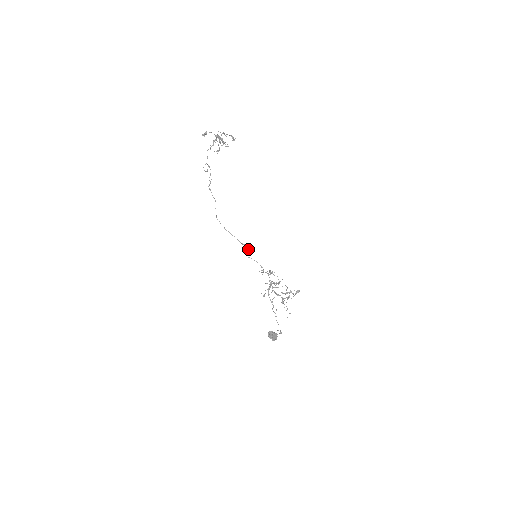
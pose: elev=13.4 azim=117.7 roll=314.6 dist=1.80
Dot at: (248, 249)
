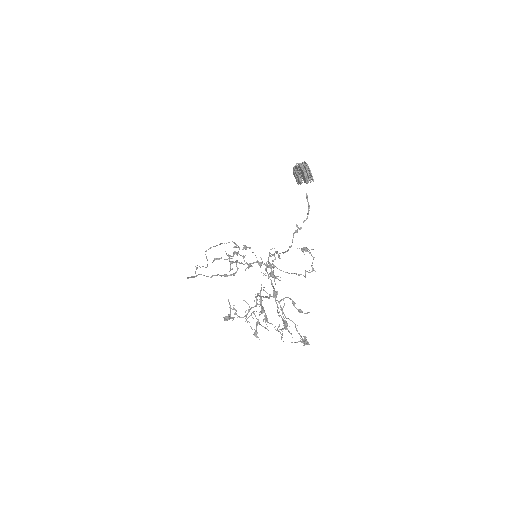
Dot at: (234, 273)
